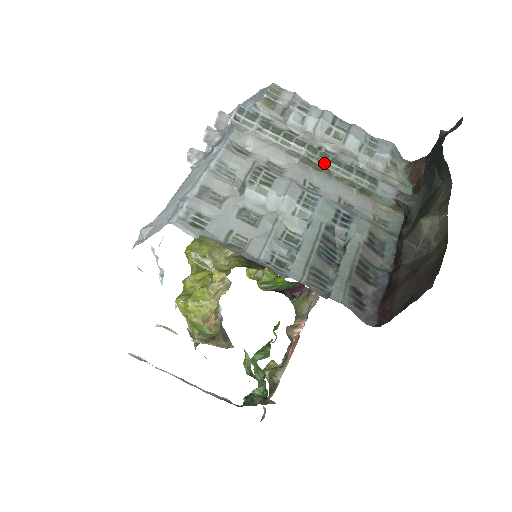
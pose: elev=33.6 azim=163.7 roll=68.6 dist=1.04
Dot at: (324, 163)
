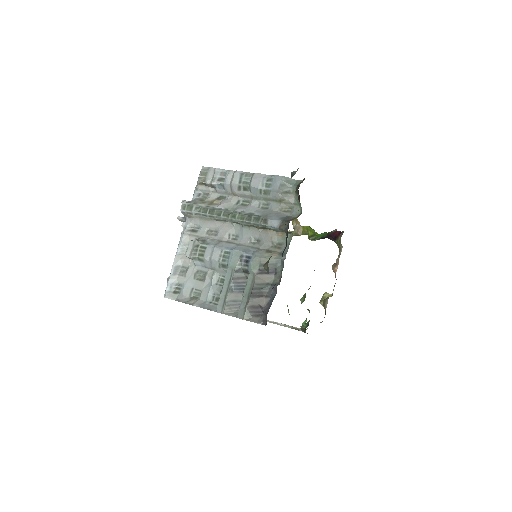
Dot at: (234, 221)
